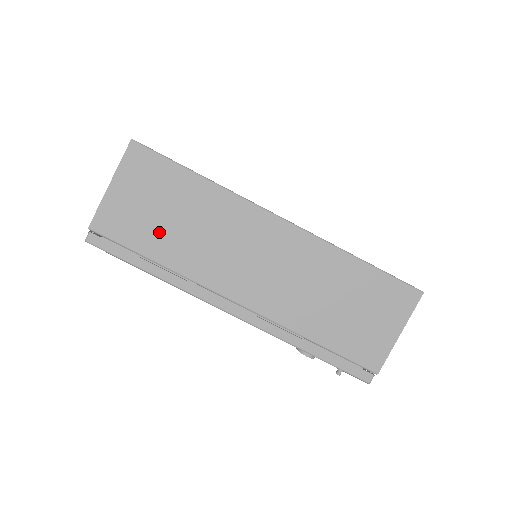
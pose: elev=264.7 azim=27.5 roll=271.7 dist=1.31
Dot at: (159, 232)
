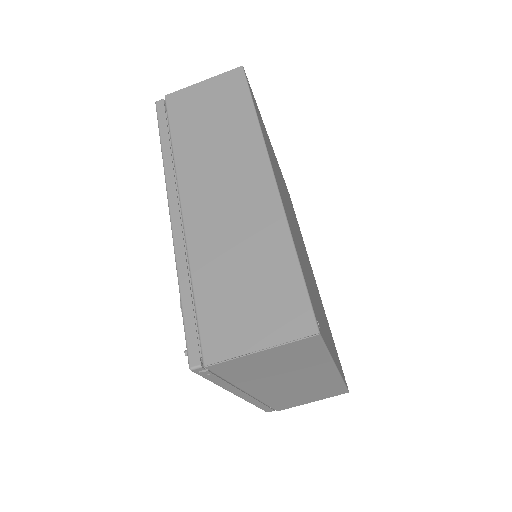
Dot at: (194, 125)
